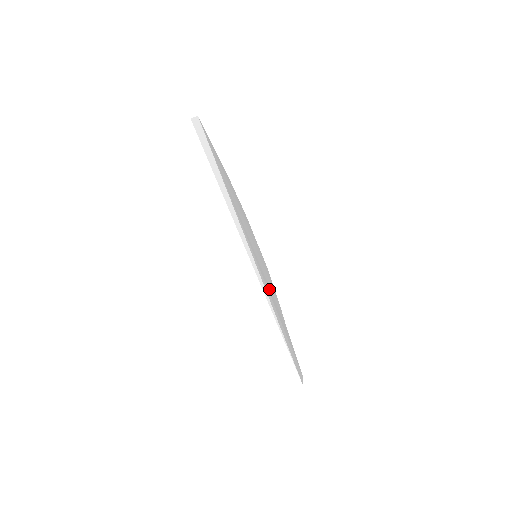
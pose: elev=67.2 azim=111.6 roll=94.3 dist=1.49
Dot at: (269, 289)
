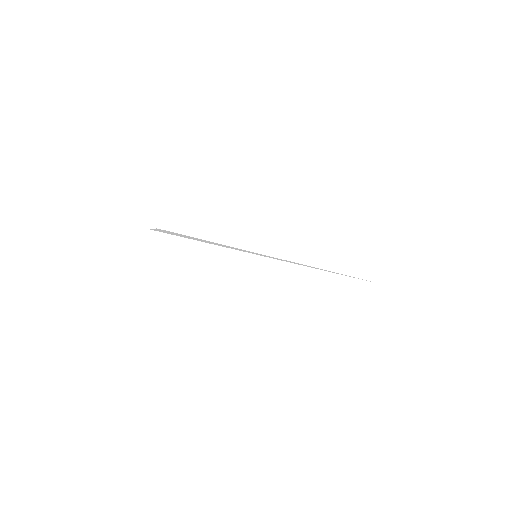
Dot at: occluded
